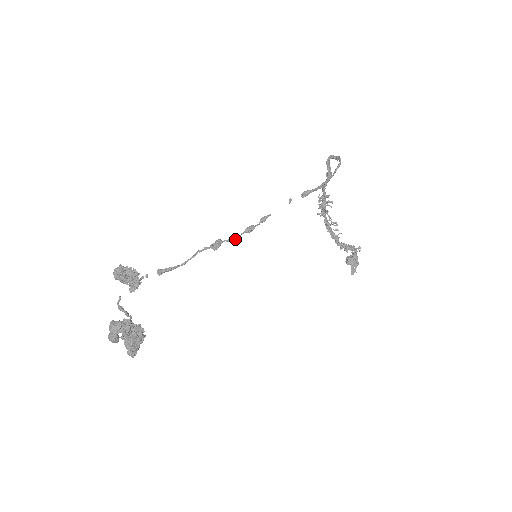
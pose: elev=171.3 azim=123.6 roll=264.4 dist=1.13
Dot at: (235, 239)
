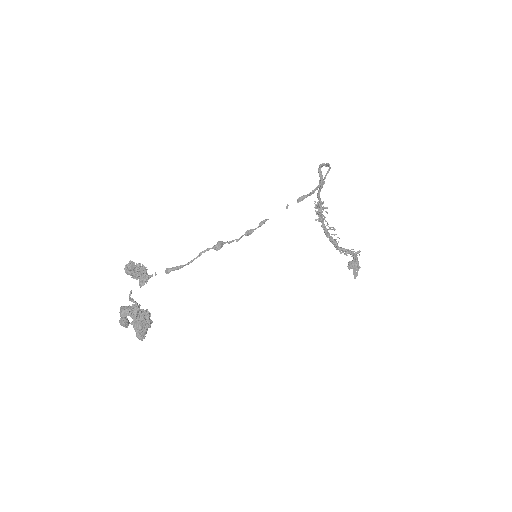
Dot at: (236, 241)
